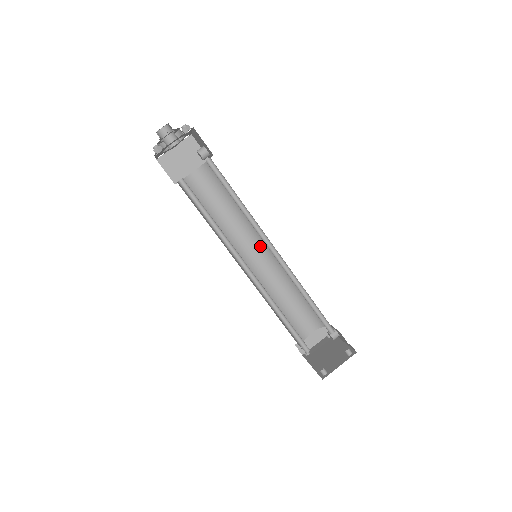
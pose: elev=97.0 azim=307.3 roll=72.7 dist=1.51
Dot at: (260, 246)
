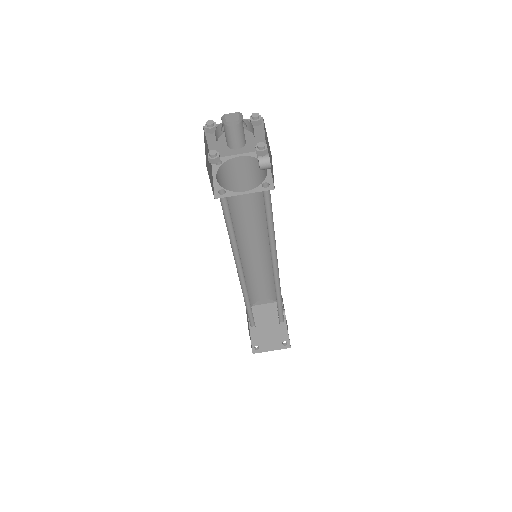
Dot at: (265, 239)
